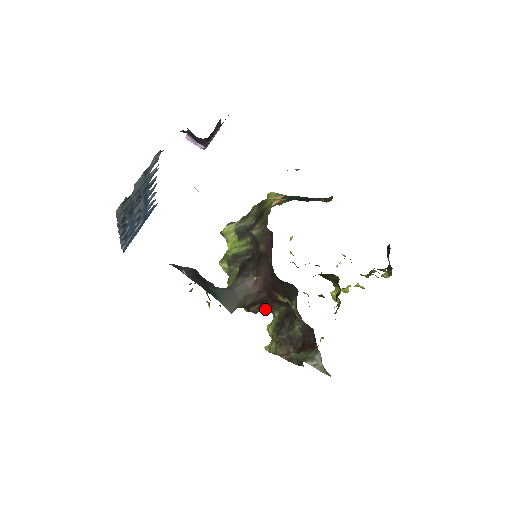
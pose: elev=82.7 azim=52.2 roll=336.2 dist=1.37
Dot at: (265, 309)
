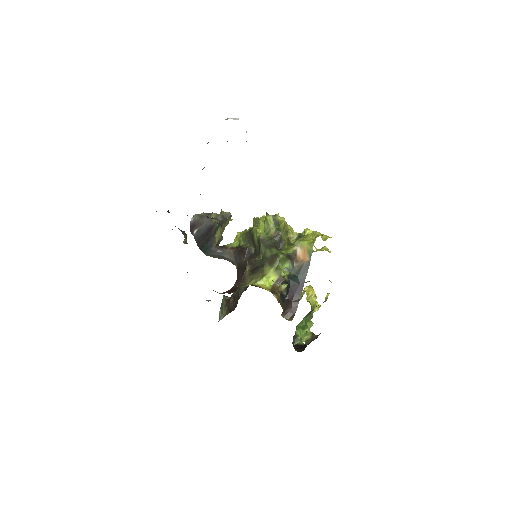
Dot at: occluded
